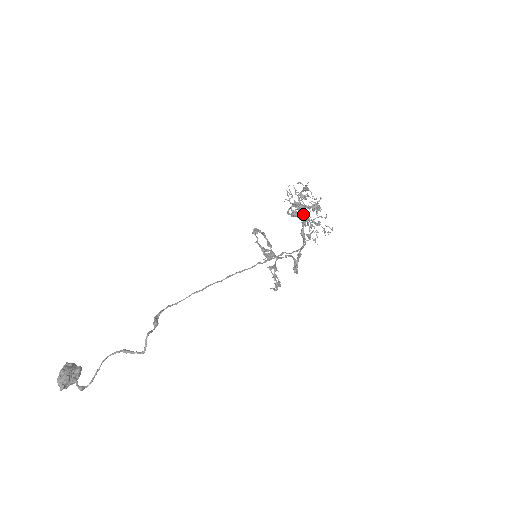
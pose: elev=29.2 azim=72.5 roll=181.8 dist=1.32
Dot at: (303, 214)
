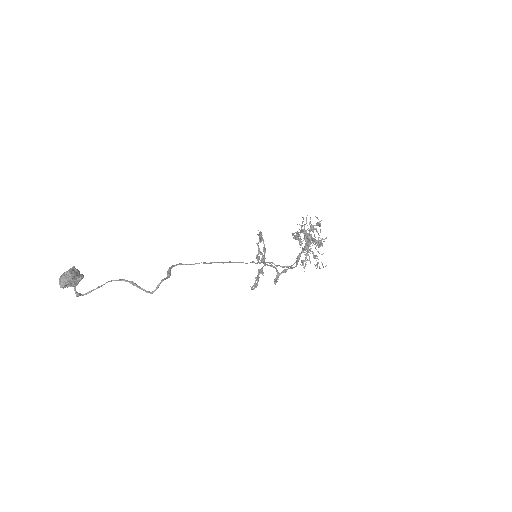
Dot at: (309, 244)
